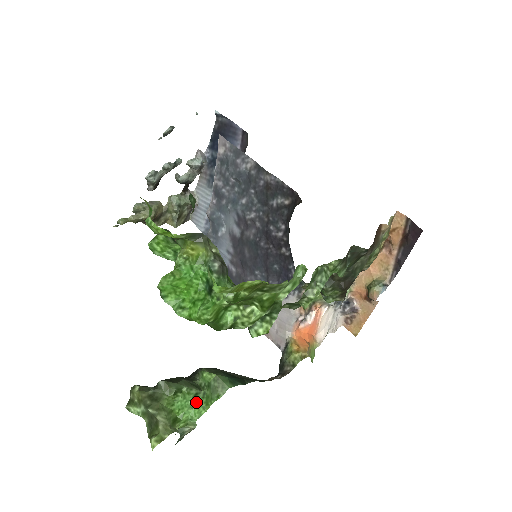
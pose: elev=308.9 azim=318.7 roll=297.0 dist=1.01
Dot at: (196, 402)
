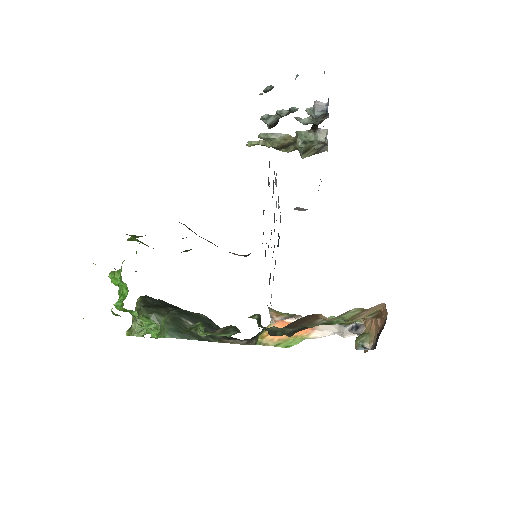
Dot at: occluded
